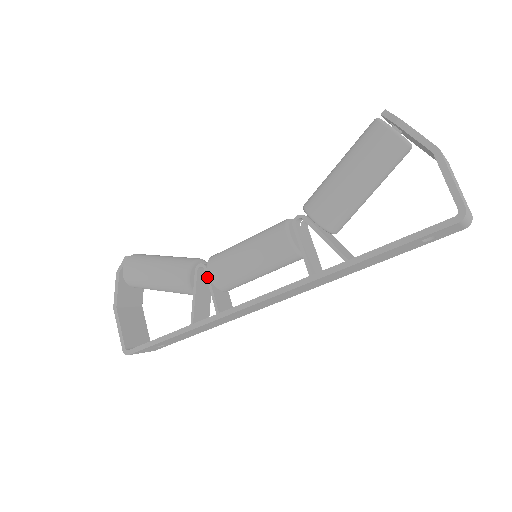
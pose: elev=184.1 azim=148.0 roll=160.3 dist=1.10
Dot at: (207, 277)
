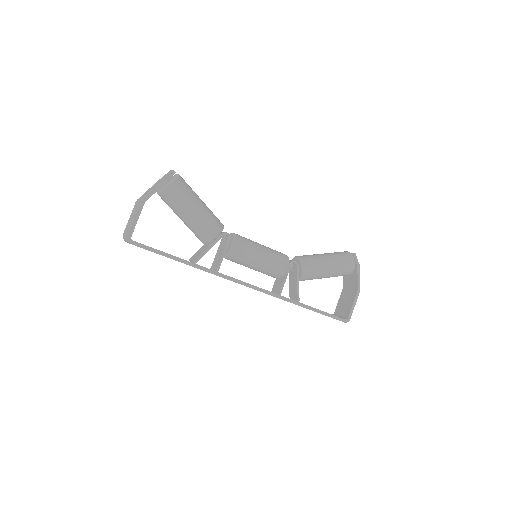
Dot at: (227, 245)
